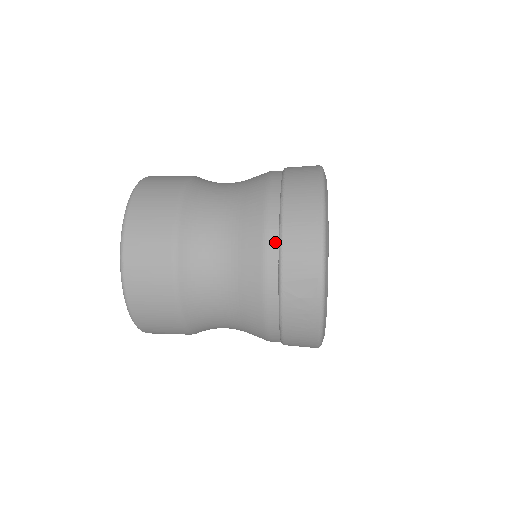
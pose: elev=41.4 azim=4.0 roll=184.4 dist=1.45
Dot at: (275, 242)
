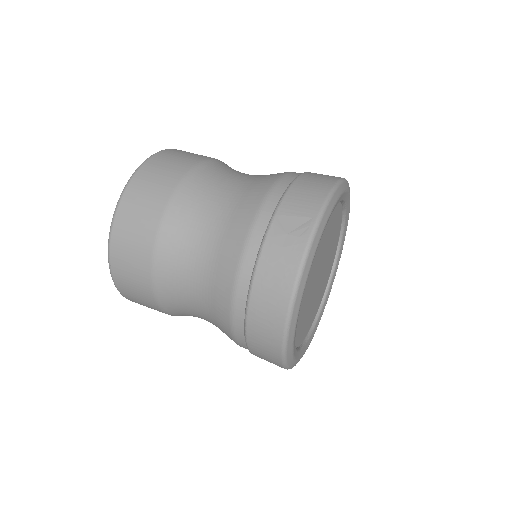
Dot at: (283, 187)
